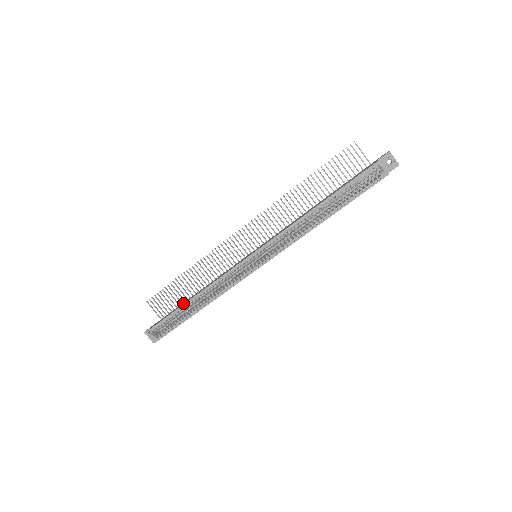
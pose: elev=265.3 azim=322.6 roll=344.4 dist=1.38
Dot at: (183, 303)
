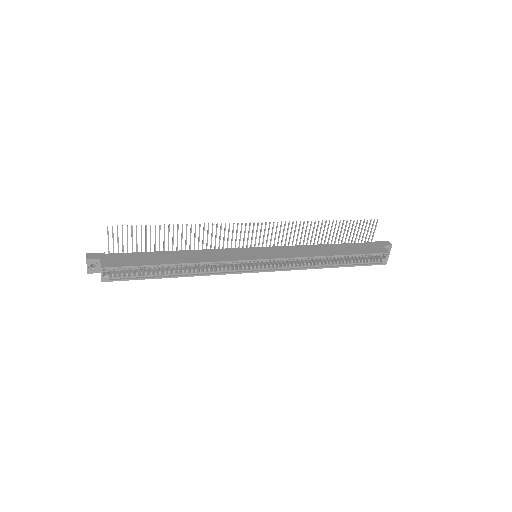
Dot at: (158, 257)
